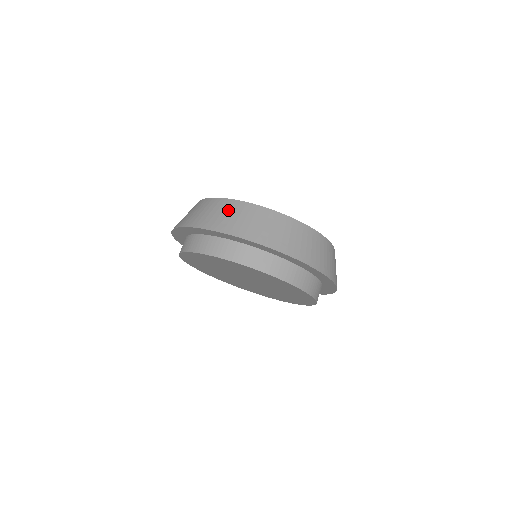
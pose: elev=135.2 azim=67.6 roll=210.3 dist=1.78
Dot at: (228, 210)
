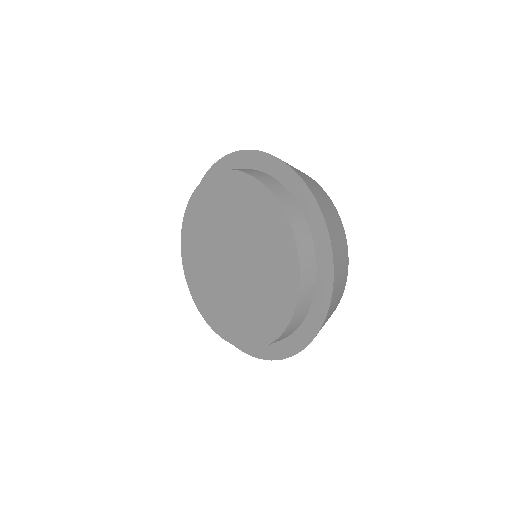
Dot at: occluded
